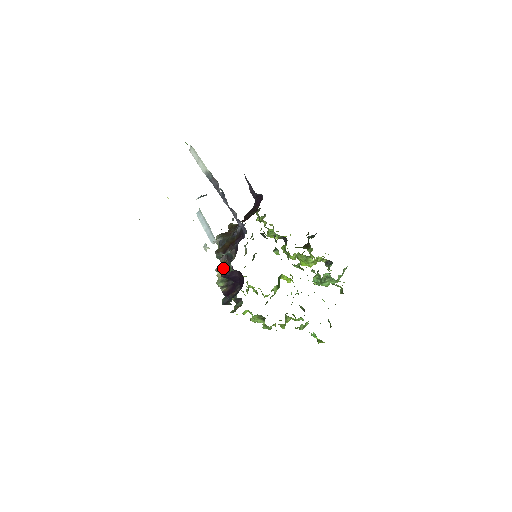
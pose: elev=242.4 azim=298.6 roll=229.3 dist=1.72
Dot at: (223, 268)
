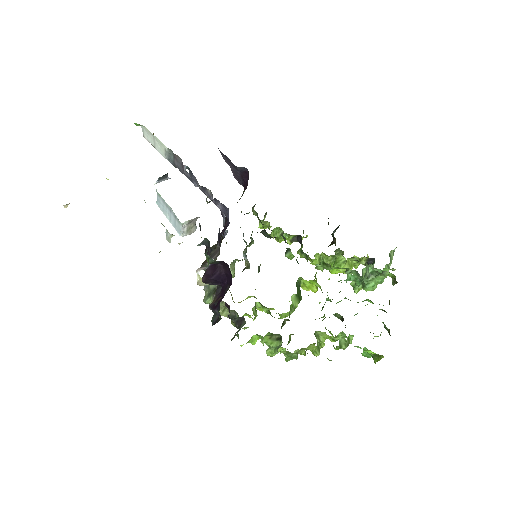
Dot at: occluded
